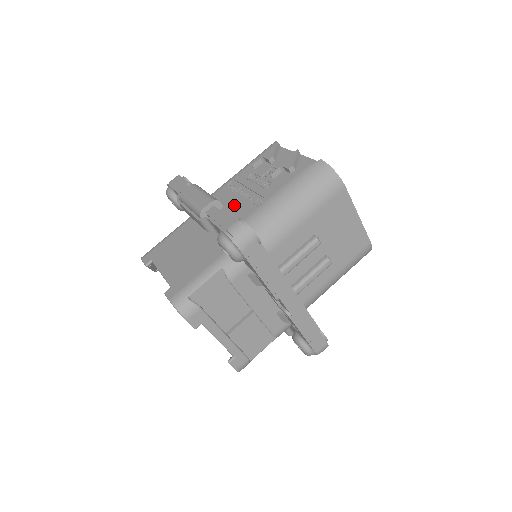
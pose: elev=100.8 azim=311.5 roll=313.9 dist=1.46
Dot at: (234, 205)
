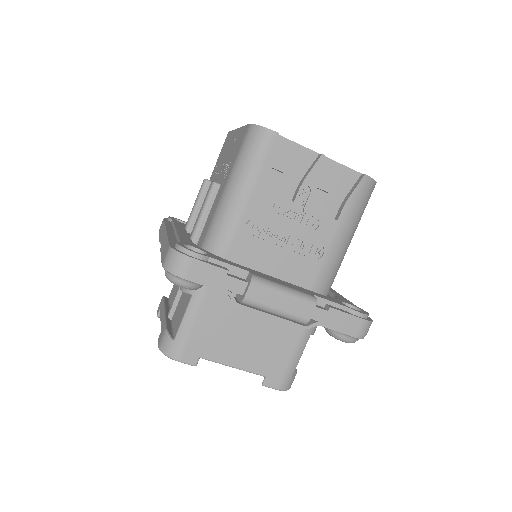
Dot at: (283, 261)
